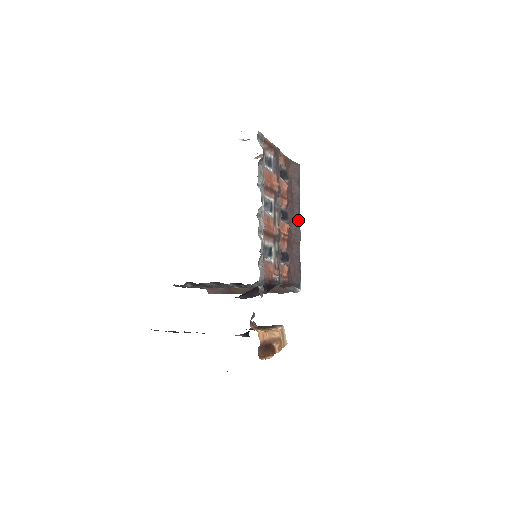
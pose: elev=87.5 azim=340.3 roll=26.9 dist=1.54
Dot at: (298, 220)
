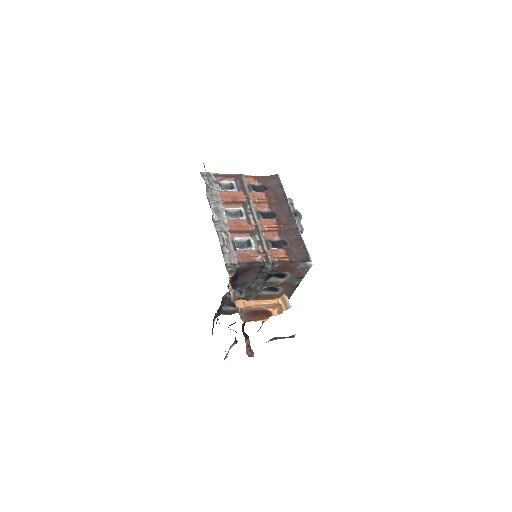
Dot at: (290, 212)
